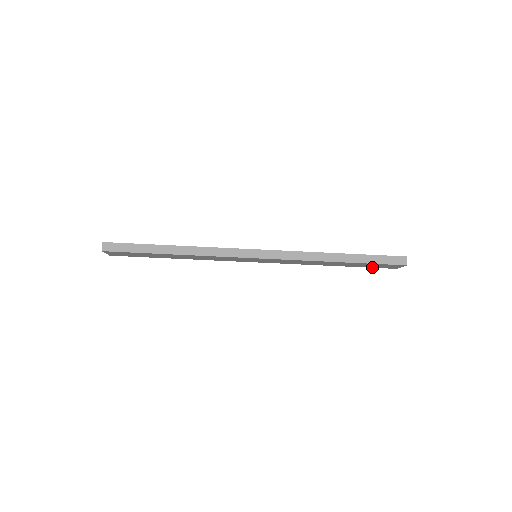
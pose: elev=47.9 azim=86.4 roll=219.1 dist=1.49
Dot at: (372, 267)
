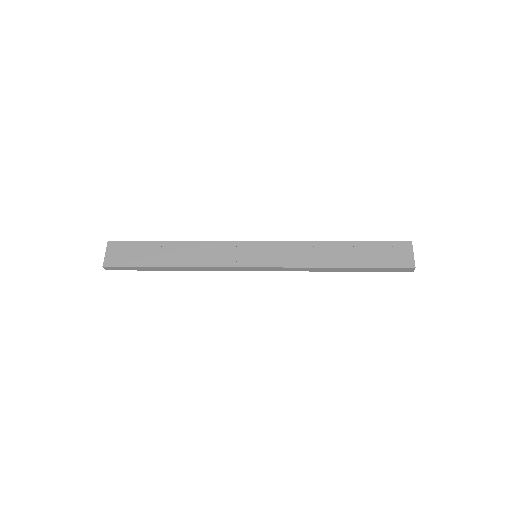
Dot at: occluded
